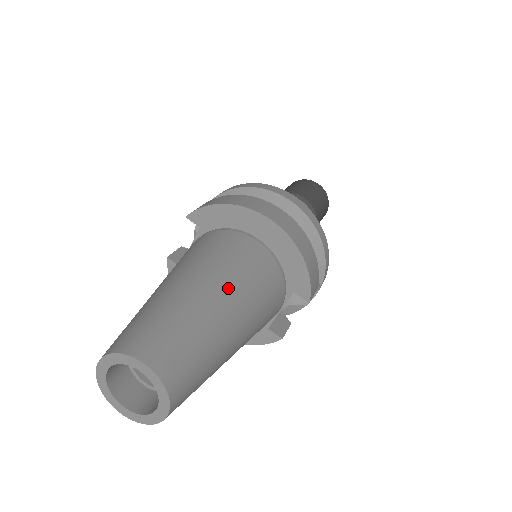
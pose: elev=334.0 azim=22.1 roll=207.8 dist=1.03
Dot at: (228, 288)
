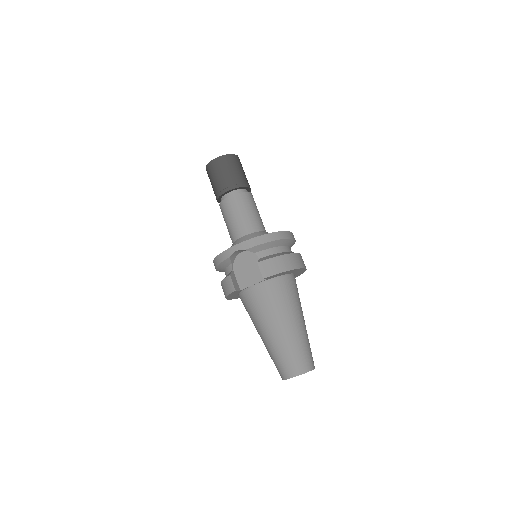
Dot at: occluded
